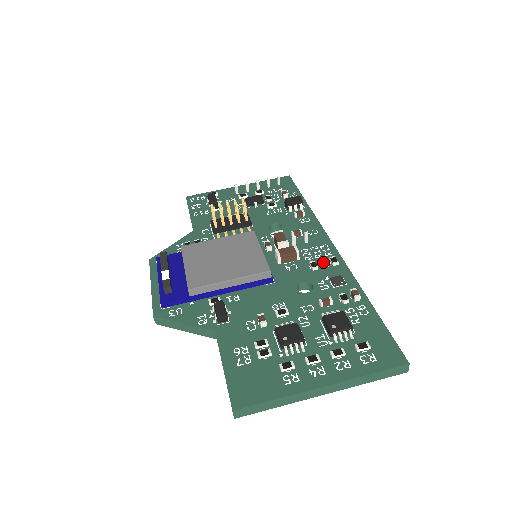
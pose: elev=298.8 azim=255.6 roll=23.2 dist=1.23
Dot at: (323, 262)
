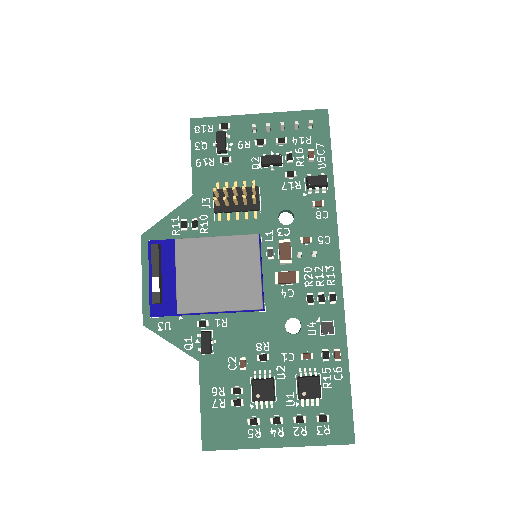
Dot at: (321, 298)
